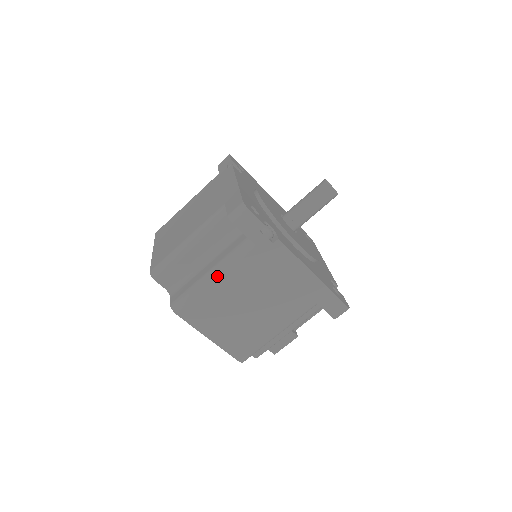
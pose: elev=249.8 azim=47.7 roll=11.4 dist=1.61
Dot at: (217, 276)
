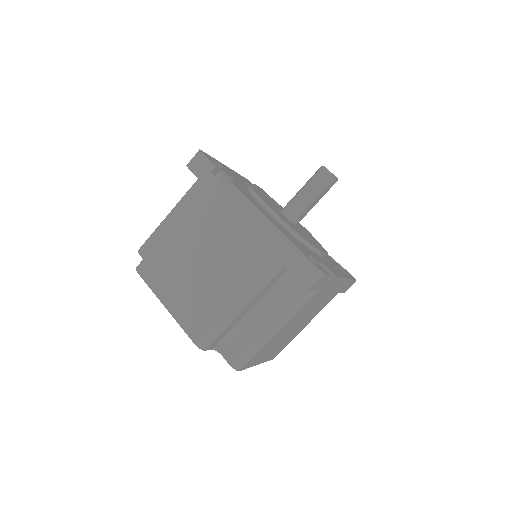
Dot at: (280, 328)
